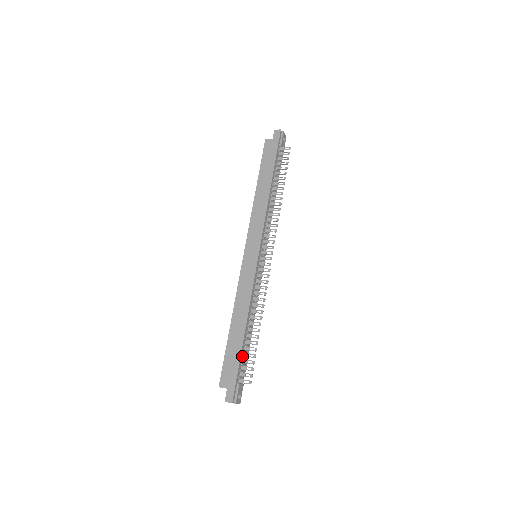
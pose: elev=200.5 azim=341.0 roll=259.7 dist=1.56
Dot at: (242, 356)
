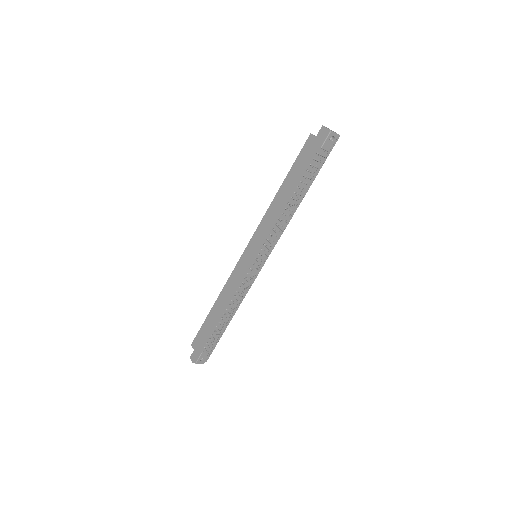
Dot at: (212, 334)
